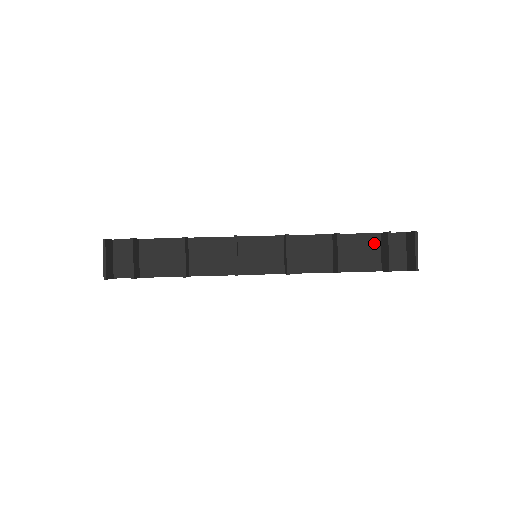
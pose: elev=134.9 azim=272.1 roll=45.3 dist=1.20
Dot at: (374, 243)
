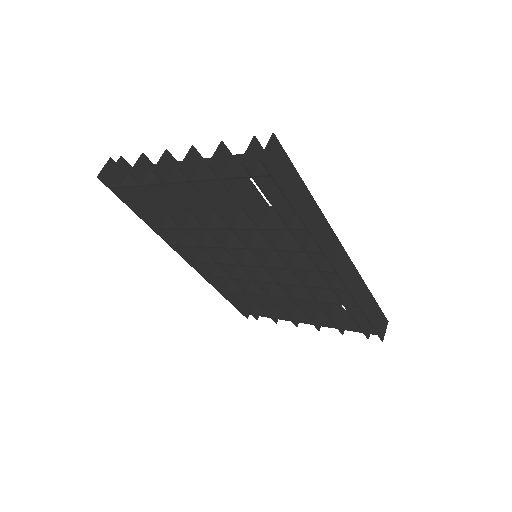
Dot at: occluded
